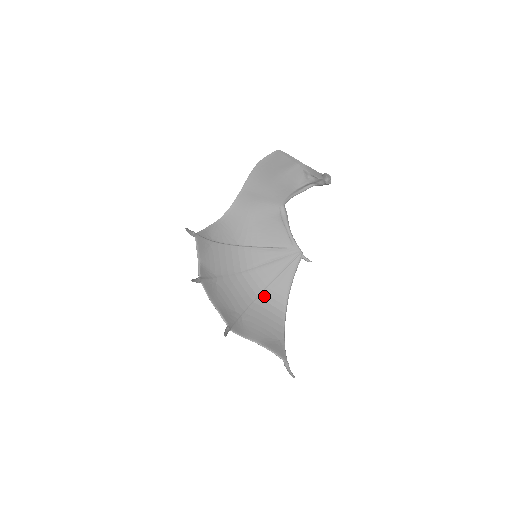
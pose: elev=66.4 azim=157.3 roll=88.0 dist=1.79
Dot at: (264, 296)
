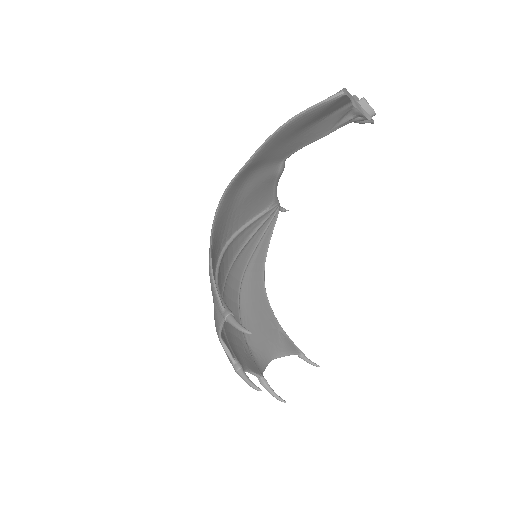
Dot at: (244, 287)
